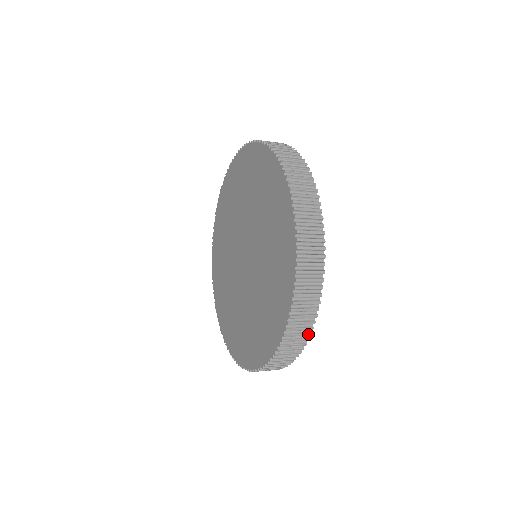
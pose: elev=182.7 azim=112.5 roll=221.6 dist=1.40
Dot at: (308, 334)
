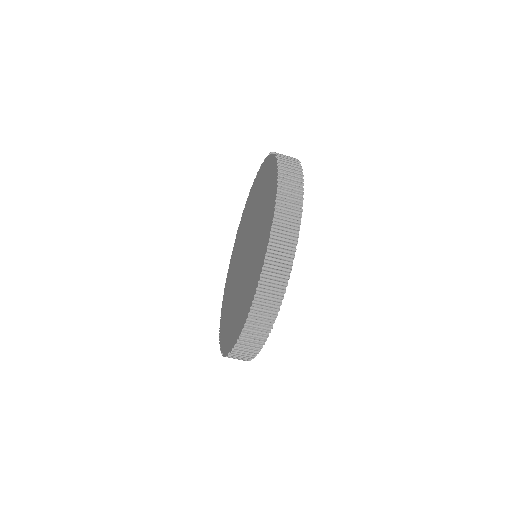
Dot at: (278, 303)
